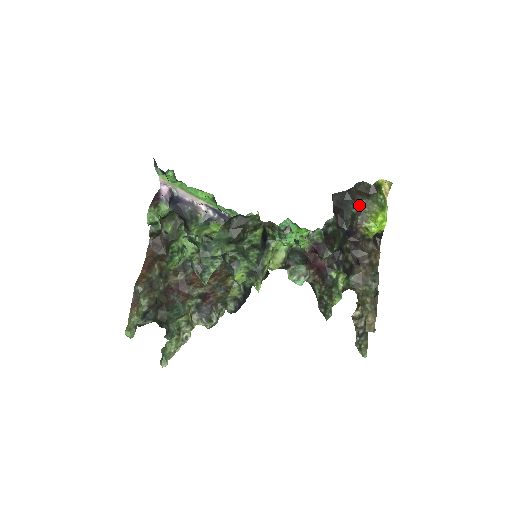
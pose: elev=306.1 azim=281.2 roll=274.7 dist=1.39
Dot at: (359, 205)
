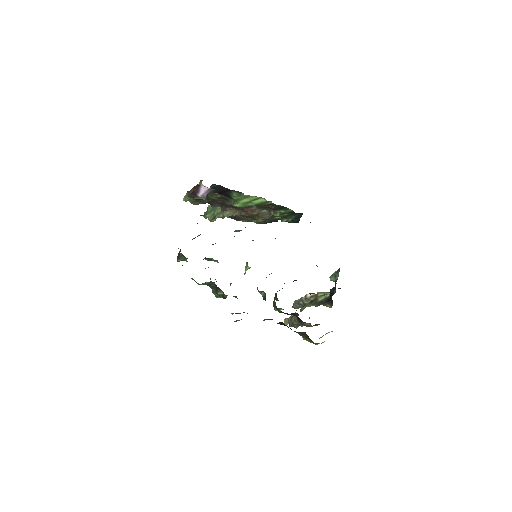
Dot at: (298, 333)
